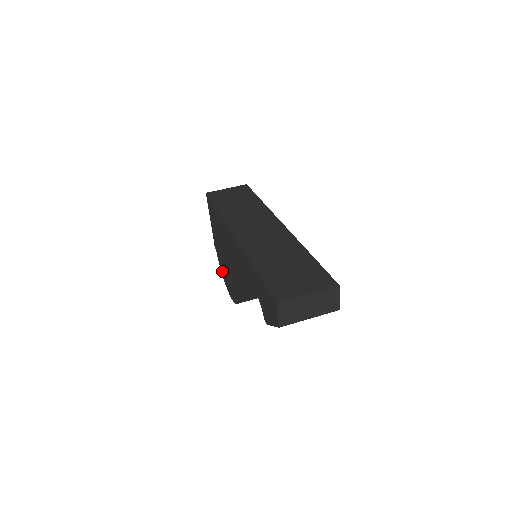
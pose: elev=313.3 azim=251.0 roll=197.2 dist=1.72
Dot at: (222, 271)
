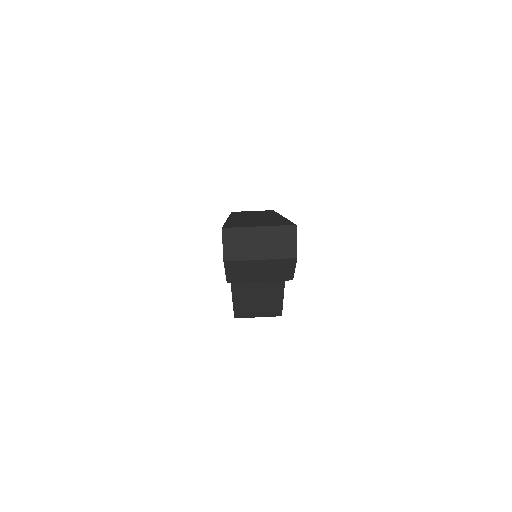
Dot at: occluded
